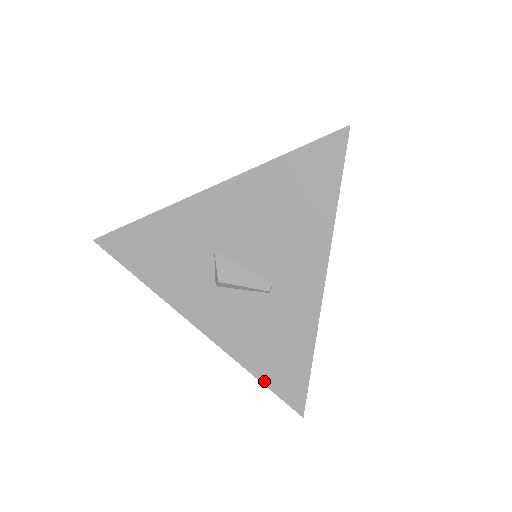
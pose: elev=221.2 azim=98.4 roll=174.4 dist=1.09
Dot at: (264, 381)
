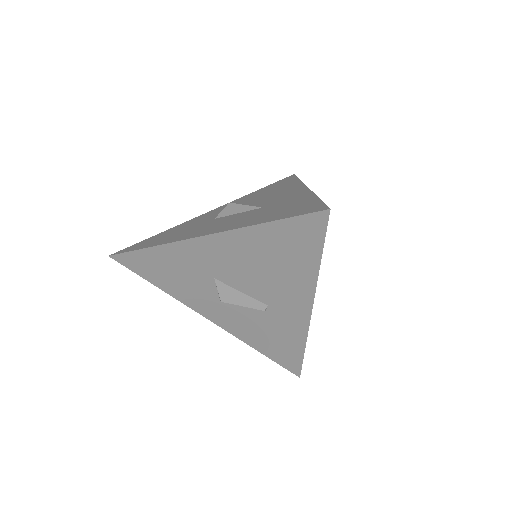
Dot at: (268, 356)
